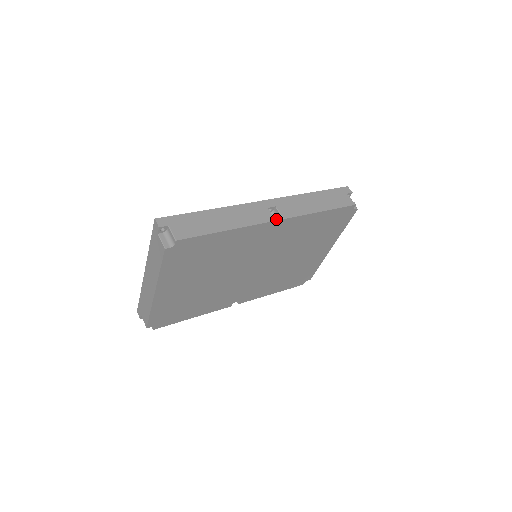
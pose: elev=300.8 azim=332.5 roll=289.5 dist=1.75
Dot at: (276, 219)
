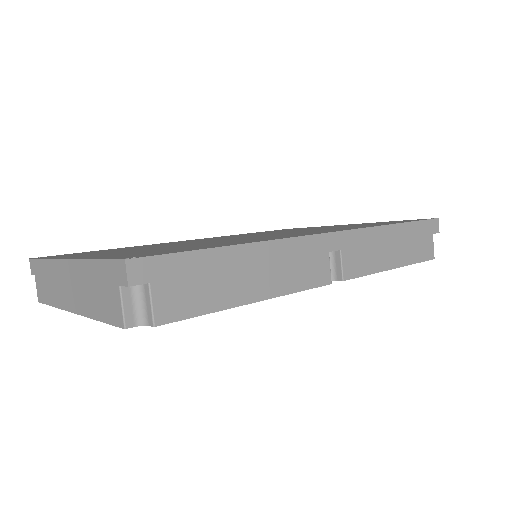
Dot at: occluded
